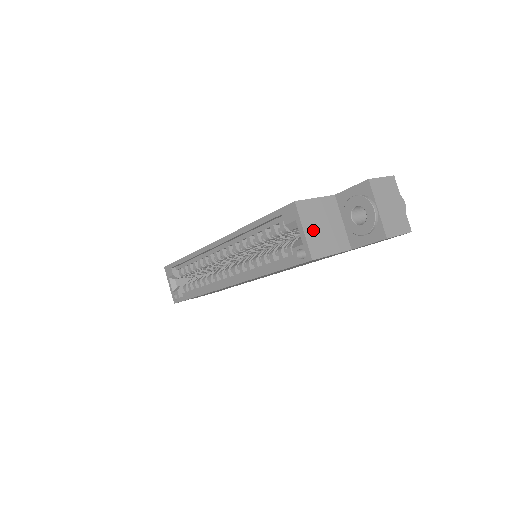
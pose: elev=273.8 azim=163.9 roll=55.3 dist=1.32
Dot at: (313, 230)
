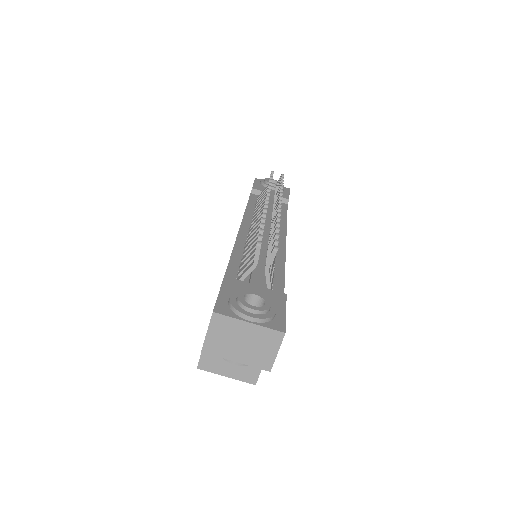
Dot at: (231, 367)
